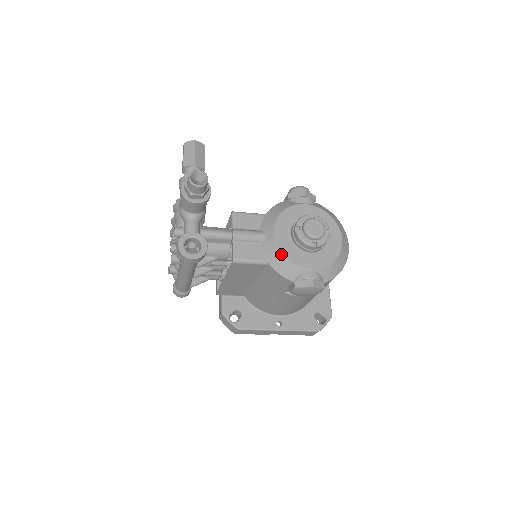
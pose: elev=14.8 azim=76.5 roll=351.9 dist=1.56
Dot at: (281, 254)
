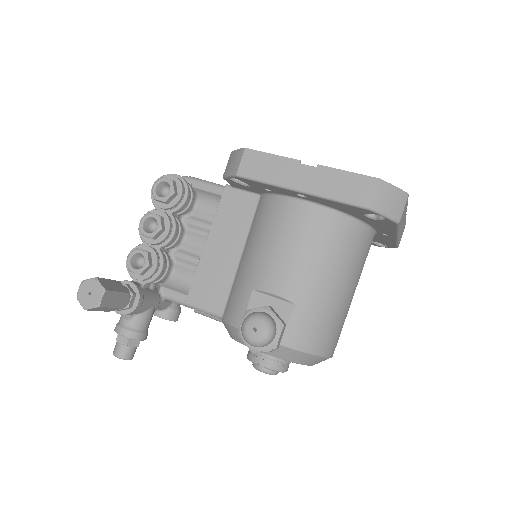
Dot at: occluded
